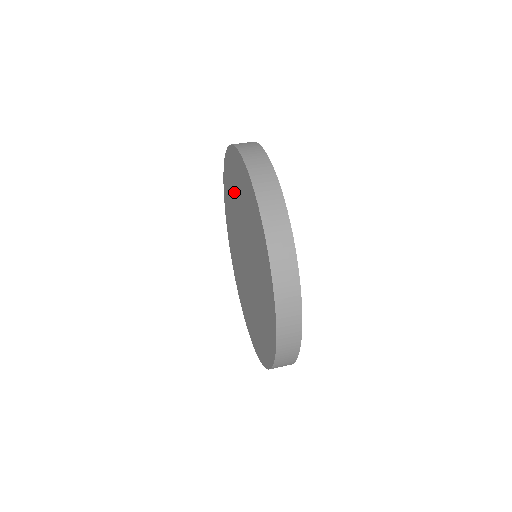
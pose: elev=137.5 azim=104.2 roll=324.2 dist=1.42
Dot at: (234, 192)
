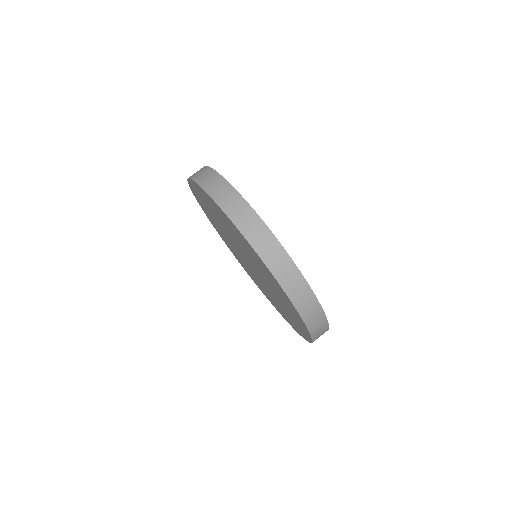
Dot at: (253, 258)
